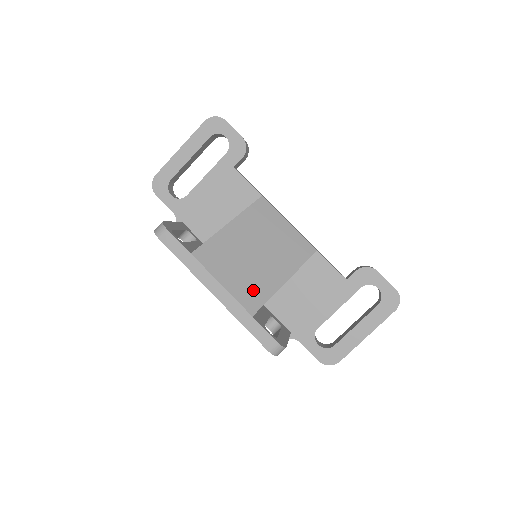
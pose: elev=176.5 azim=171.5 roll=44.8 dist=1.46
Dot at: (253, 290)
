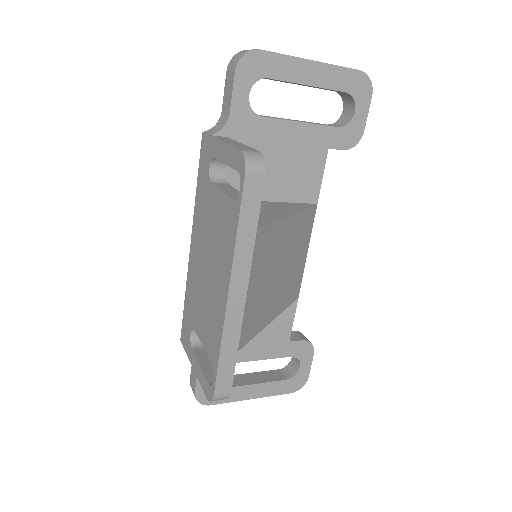
Dot at: (256, 317)
